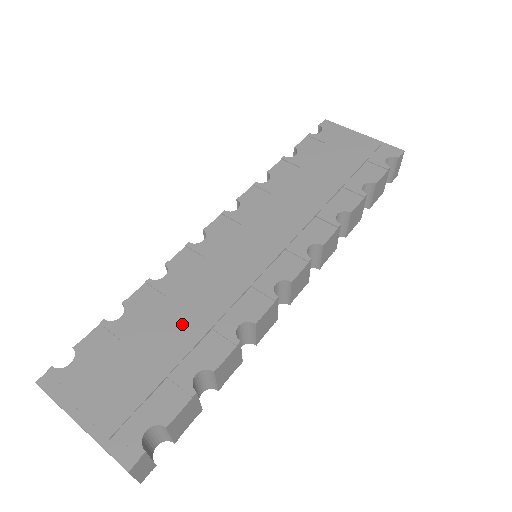
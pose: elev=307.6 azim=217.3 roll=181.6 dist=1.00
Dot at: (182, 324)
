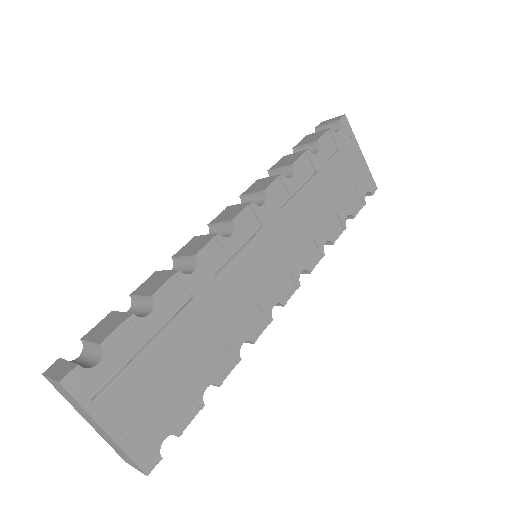
Dot at: (203, 335)
